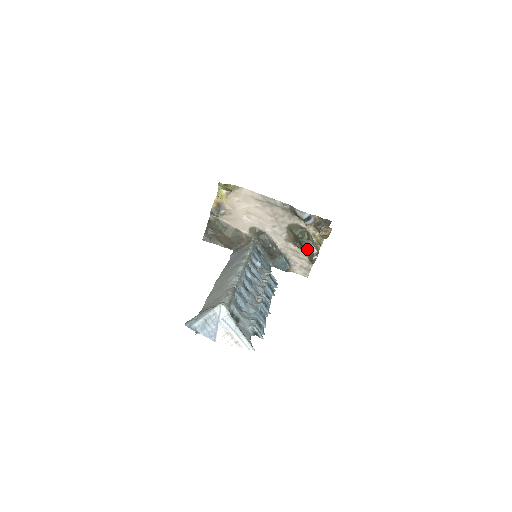
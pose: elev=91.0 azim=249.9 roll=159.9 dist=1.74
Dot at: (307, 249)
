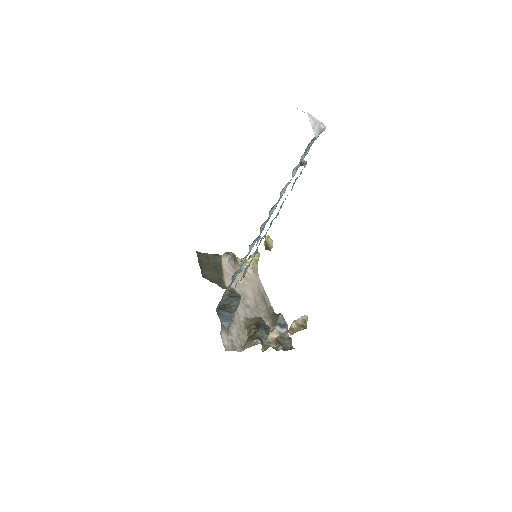
Dot at: (259, 333)
